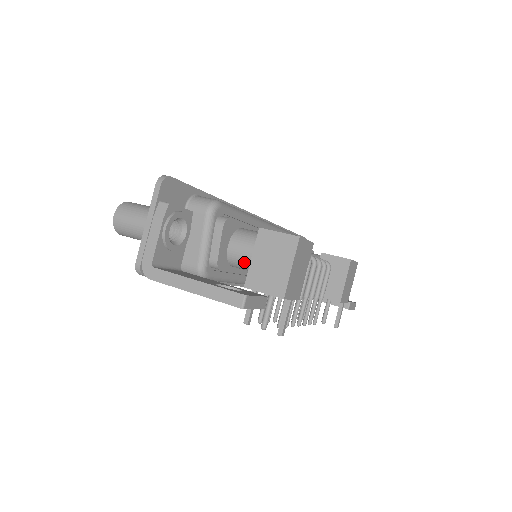
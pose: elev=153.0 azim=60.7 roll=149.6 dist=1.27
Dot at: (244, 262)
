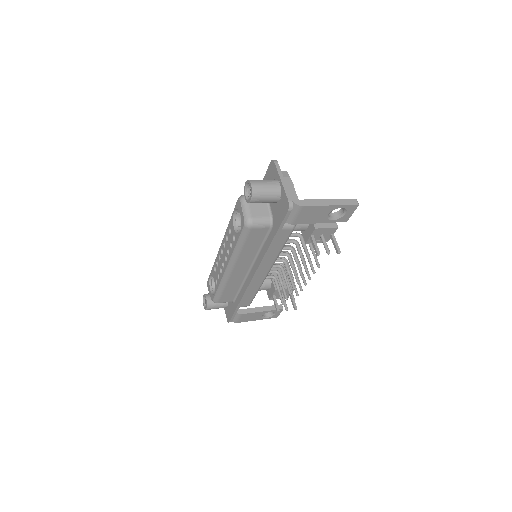
Dot at: occluded
